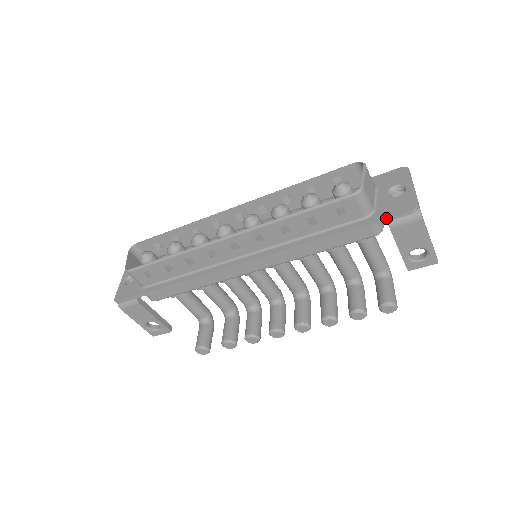
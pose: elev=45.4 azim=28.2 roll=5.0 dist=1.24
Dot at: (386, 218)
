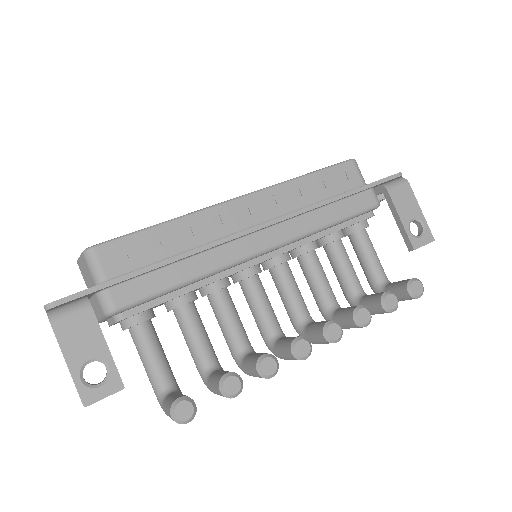
Dot at: (383, 178)
